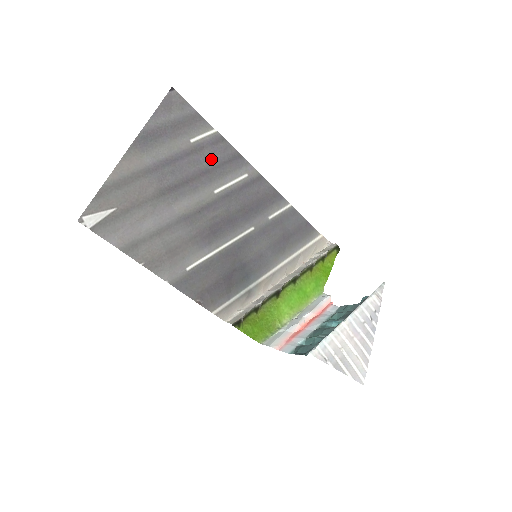
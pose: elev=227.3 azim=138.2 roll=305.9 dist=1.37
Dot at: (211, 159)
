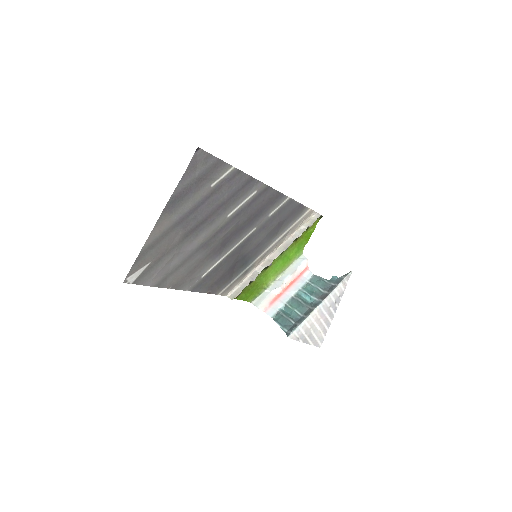
Dot at: (227, 193)
